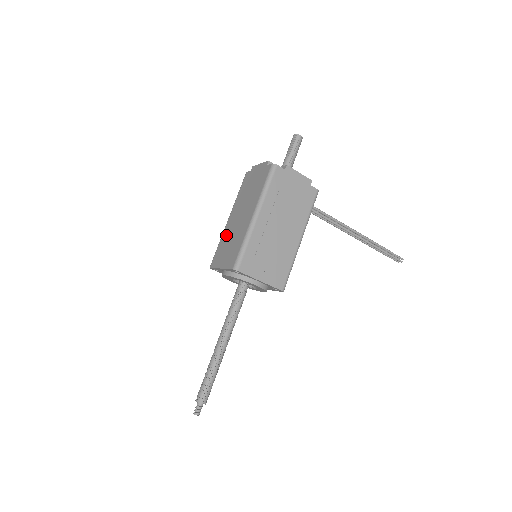
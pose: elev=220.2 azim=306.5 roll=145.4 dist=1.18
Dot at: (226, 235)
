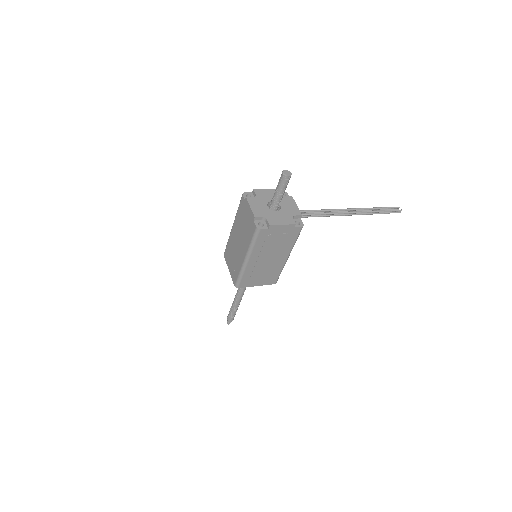
Dot at: (231, 244)
